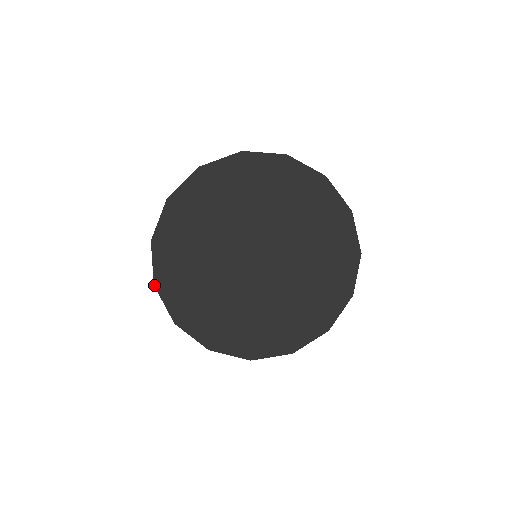
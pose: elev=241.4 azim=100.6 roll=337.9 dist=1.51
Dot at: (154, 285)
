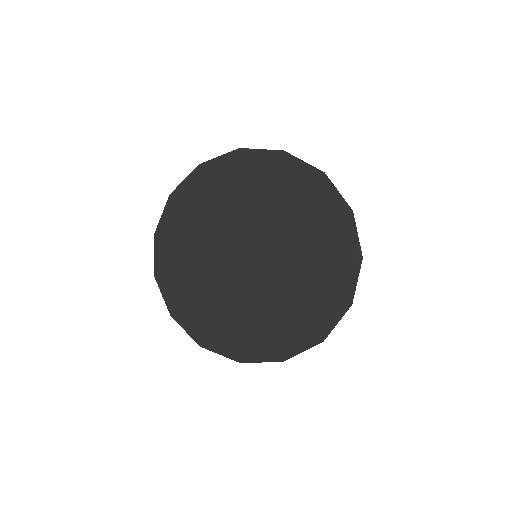
Dot at: (171, 316)
